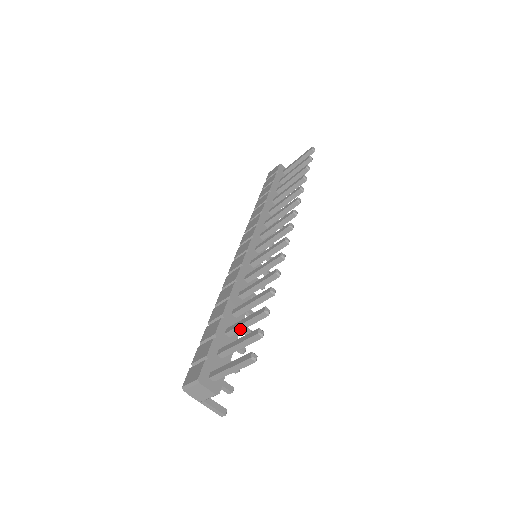
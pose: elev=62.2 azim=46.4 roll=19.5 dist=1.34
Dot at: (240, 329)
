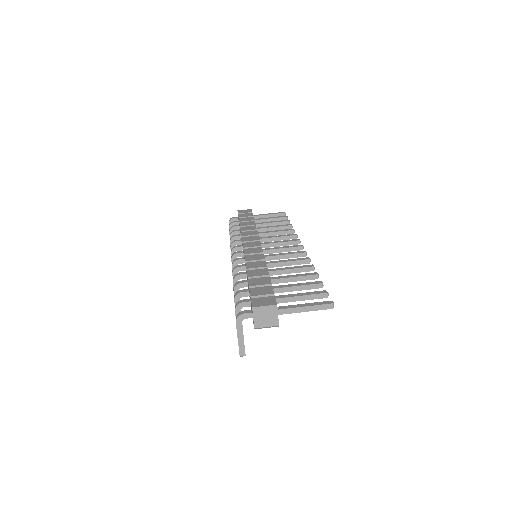
Dot at: (289, 290)
